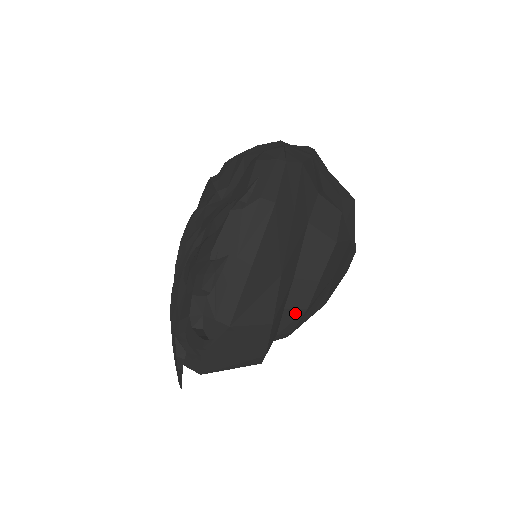
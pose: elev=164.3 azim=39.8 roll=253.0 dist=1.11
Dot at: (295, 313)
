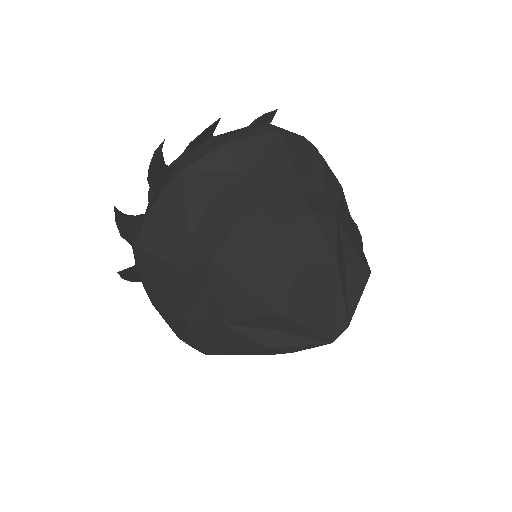
Dot at: (240, 240)
